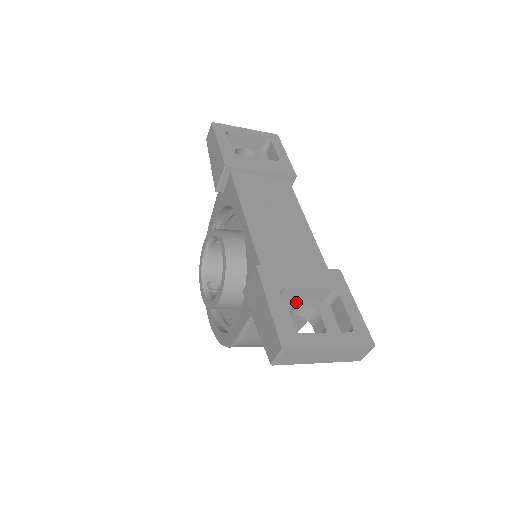
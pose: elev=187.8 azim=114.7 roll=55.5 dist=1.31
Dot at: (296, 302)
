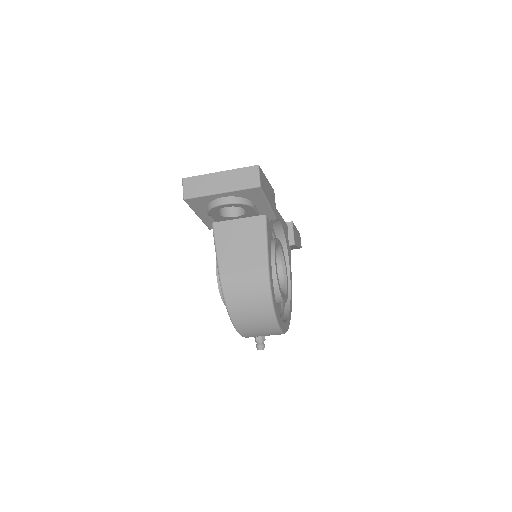
Dot at: occluded
